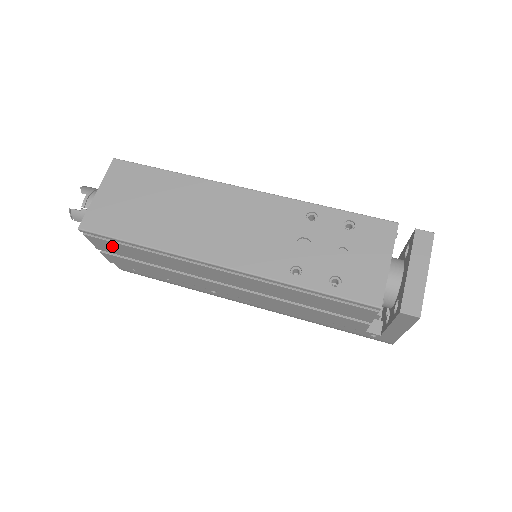
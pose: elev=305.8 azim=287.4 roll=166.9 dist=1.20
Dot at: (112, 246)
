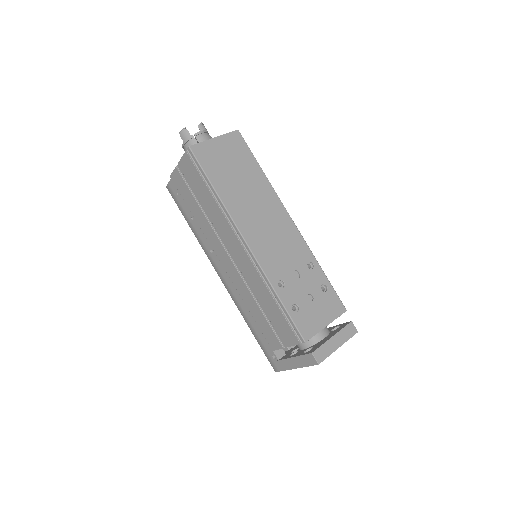
Dot at: (193, 173)
